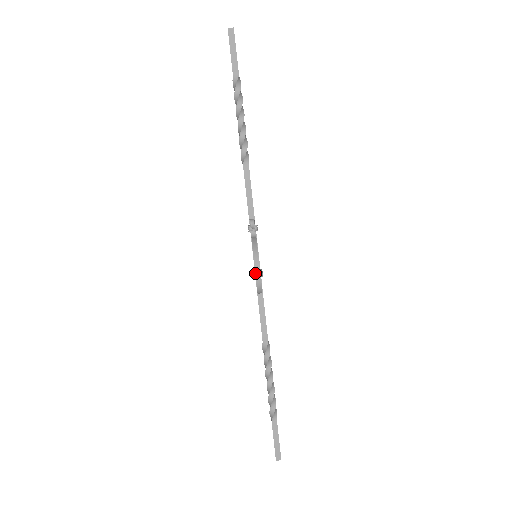
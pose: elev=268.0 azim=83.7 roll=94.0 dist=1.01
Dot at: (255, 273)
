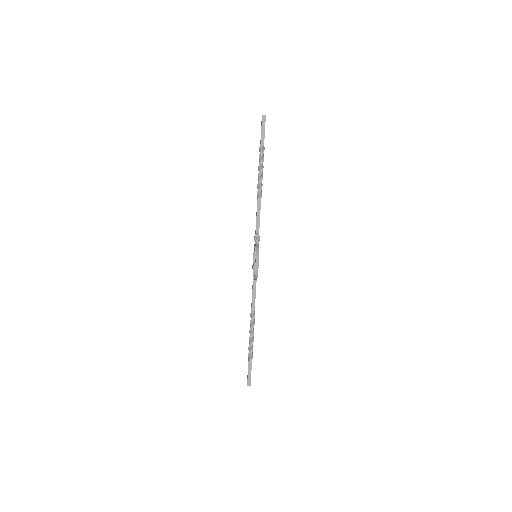
Dot at: (255, 267)
